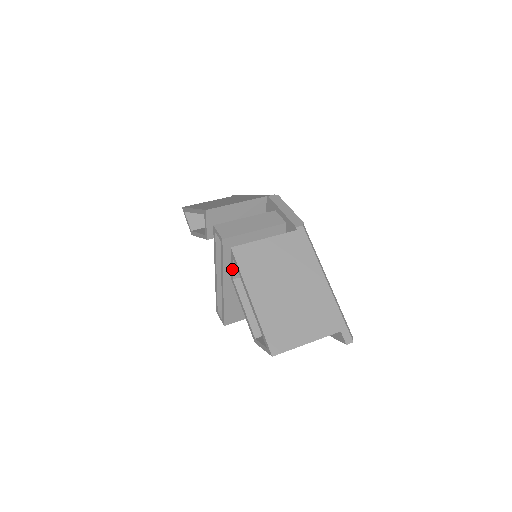
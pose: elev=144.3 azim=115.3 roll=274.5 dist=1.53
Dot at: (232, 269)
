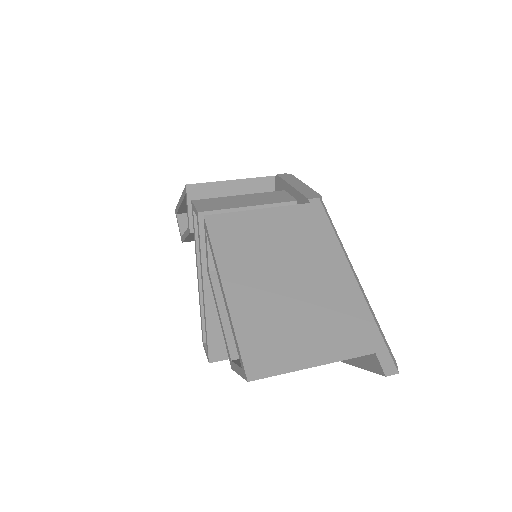
Dot at: (207, 253)
